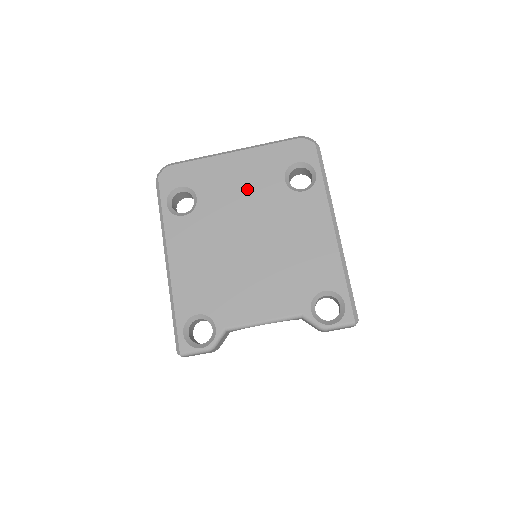
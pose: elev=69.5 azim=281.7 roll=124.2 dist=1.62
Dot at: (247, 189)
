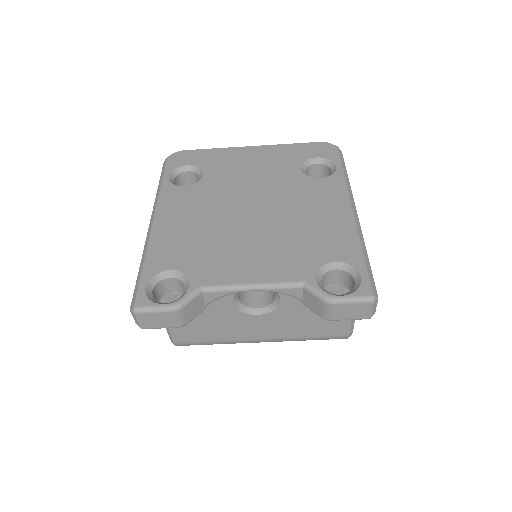
Dot at: (259, 172)
